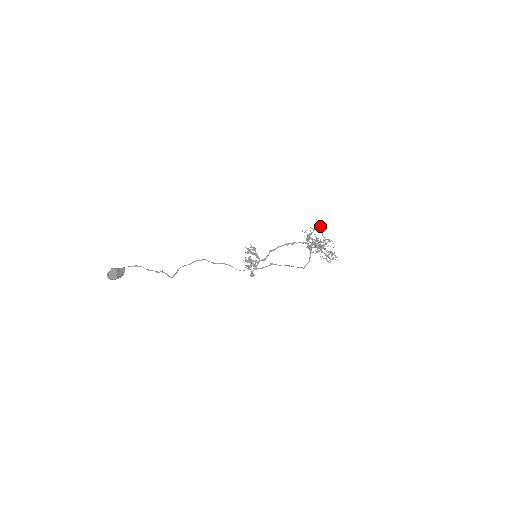
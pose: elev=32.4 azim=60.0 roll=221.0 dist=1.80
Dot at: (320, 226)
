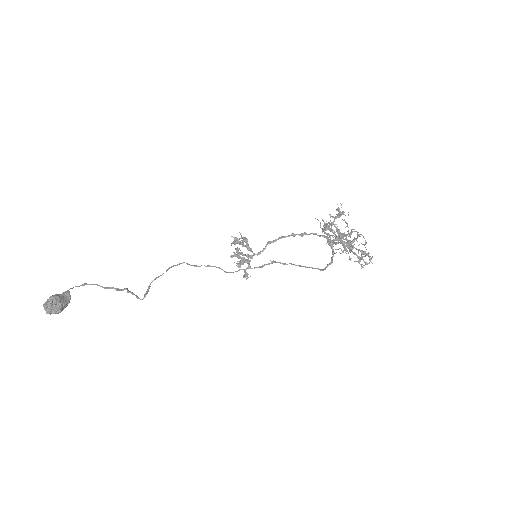
Dot at: (343, 213)
